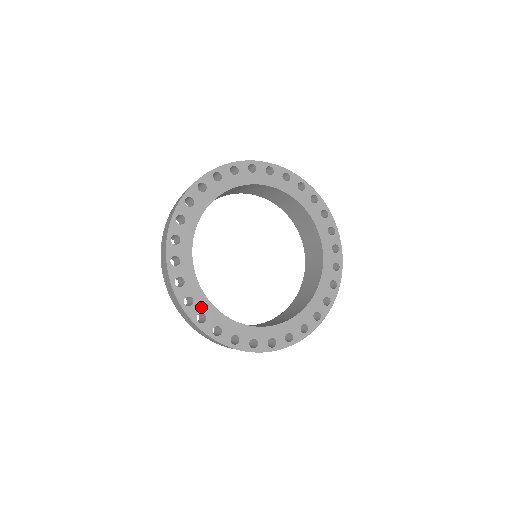
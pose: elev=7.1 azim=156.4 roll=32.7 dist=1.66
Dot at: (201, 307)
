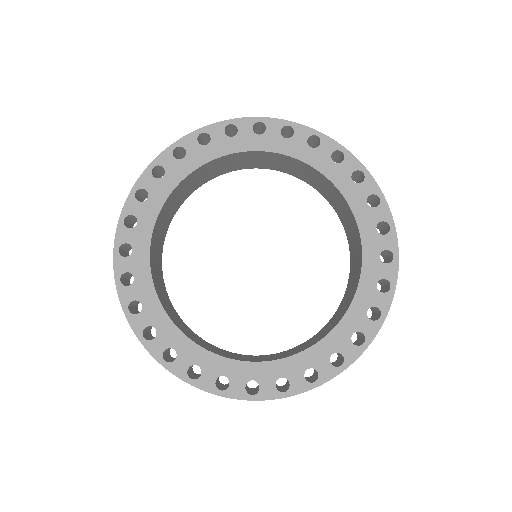
Dot at: (214, 370)
